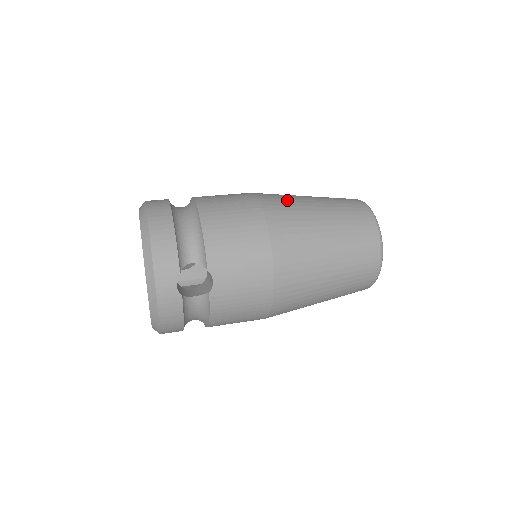
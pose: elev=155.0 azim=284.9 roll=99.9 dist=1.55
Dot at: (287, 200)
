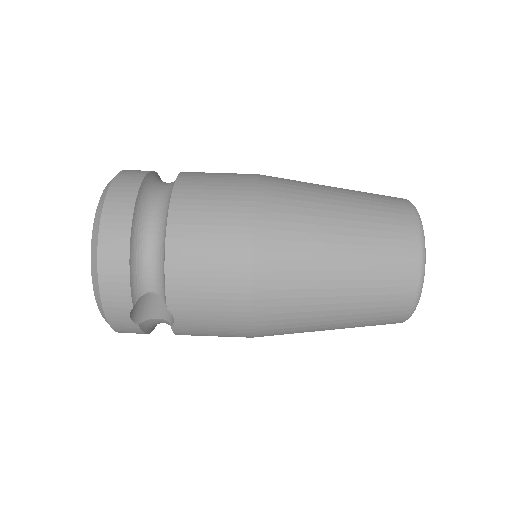
Dot at: (299, 218)
